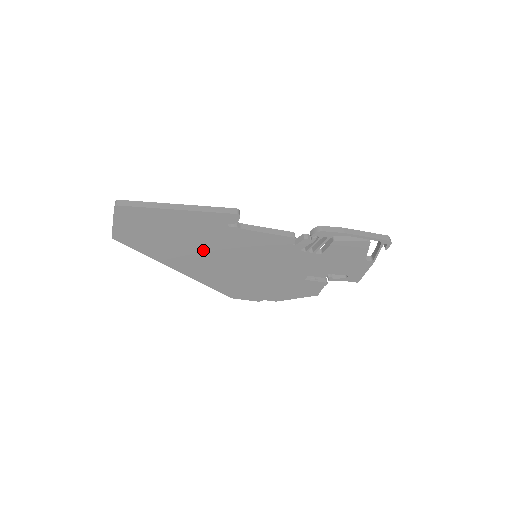
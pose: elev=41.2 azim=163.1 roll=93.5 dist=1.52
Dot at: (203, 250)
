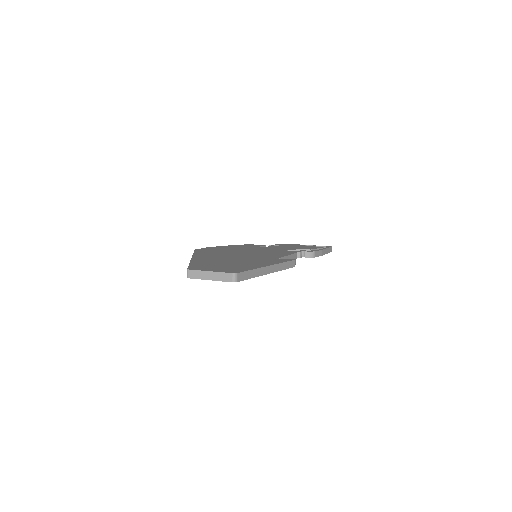
Dot at: occluded
